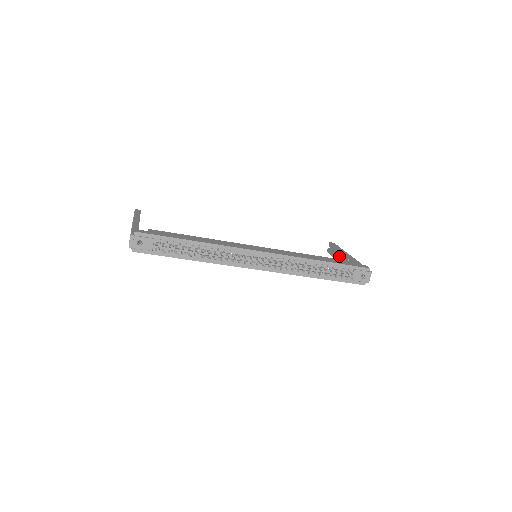
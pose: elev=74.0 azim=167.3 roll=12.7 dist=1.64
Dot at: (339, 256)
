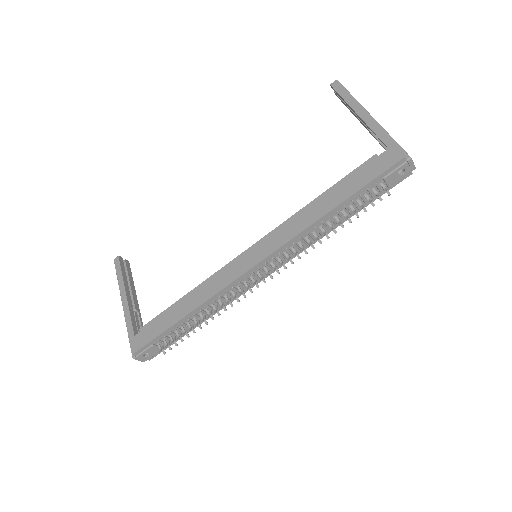
Dot at: occluded
